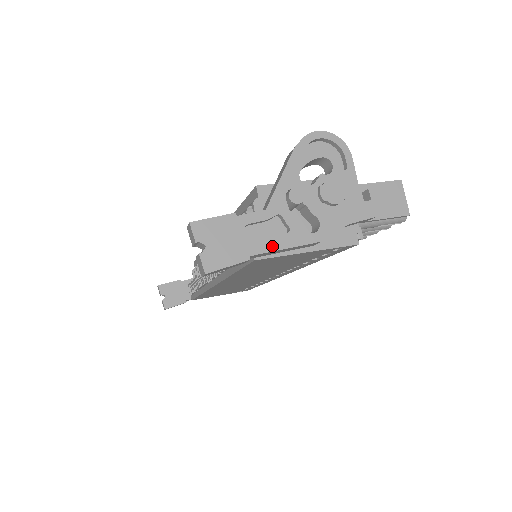
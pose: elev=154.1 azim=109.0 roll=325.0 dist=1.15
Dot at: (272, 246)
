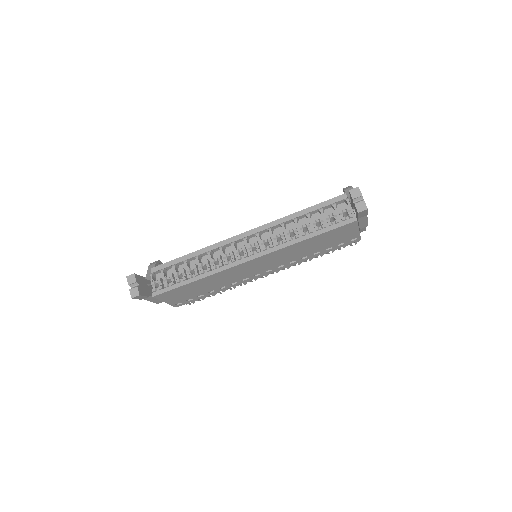
Dot at: occluded
